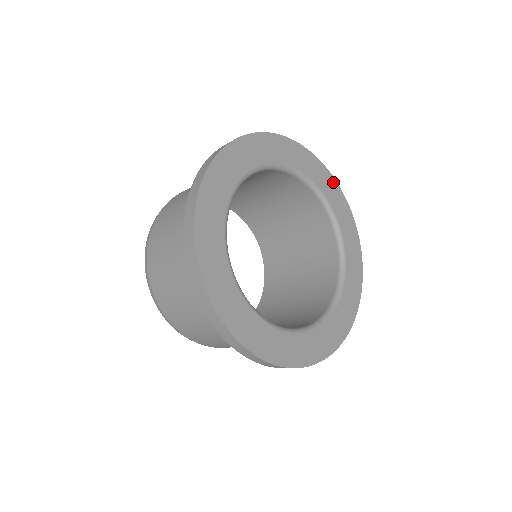
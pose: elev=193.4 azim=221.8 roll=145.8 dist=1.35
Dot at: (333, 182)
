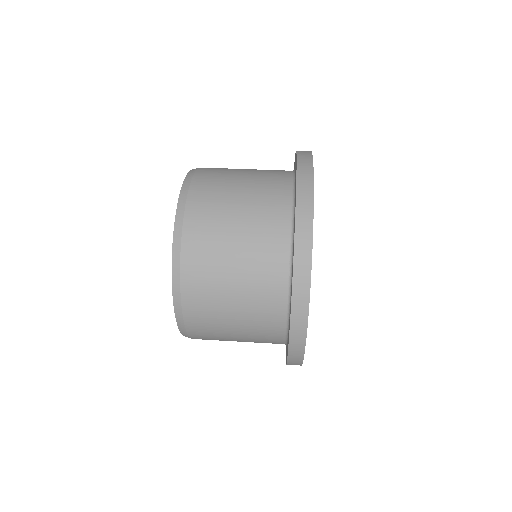
Dot at: occluded
